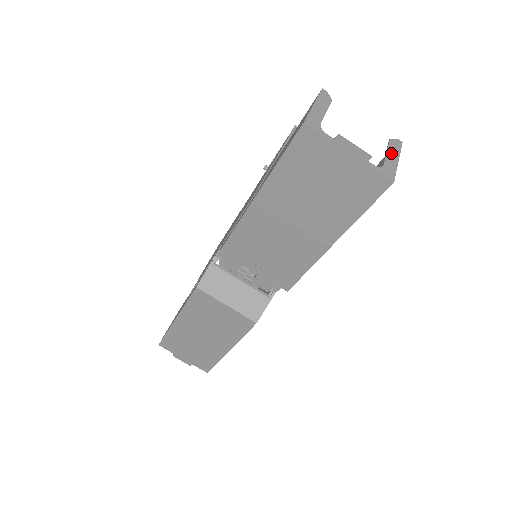
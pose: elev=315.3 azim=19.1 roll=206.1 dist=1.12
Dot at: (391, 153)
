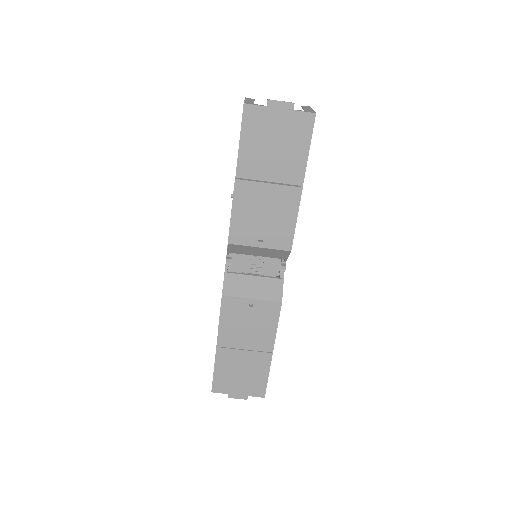
Dot at: (306, 108)
